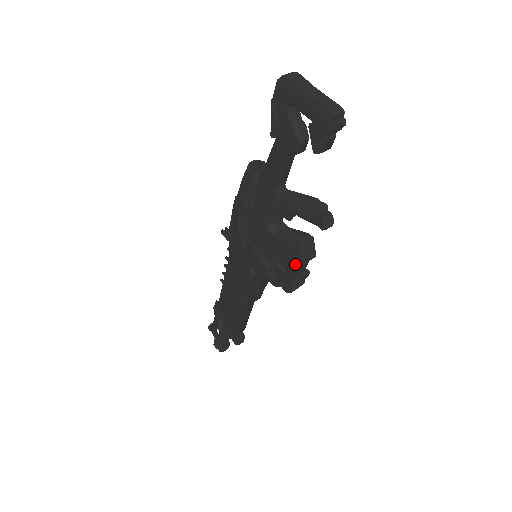
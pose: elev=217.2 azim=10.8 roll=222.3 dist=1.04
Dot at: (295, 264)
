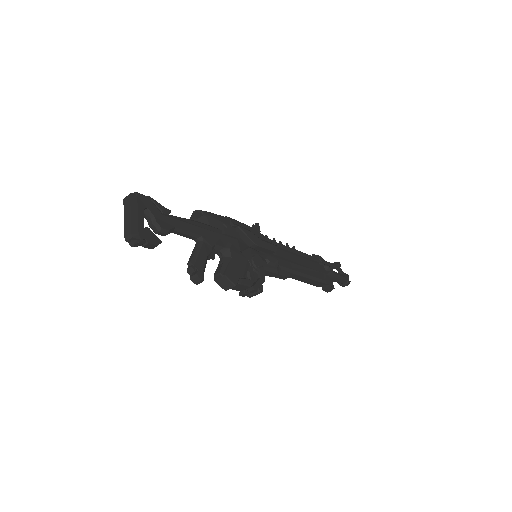
Dot at: occluded
